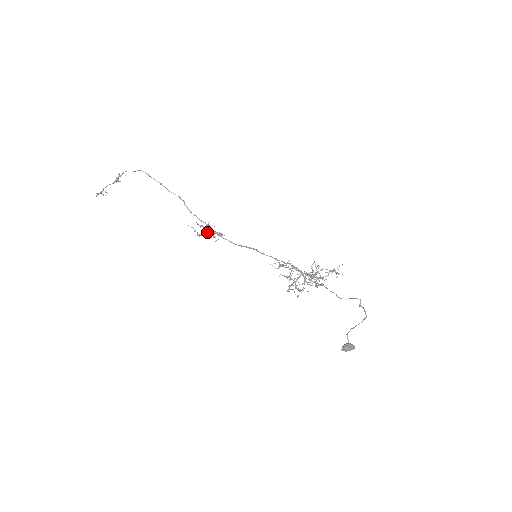
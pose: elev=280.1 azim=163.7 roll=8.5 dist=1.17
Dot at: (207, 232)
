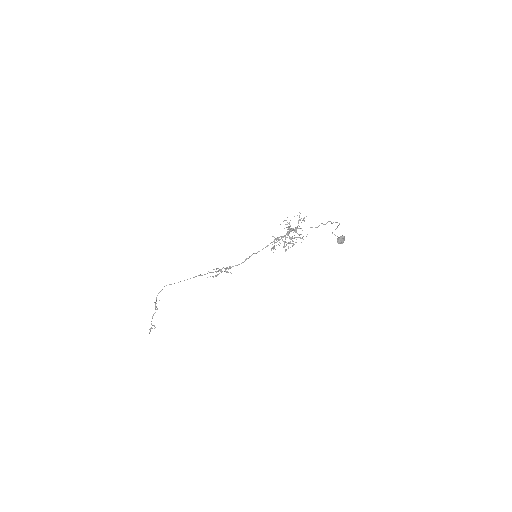
Dot at: (220, 270)
